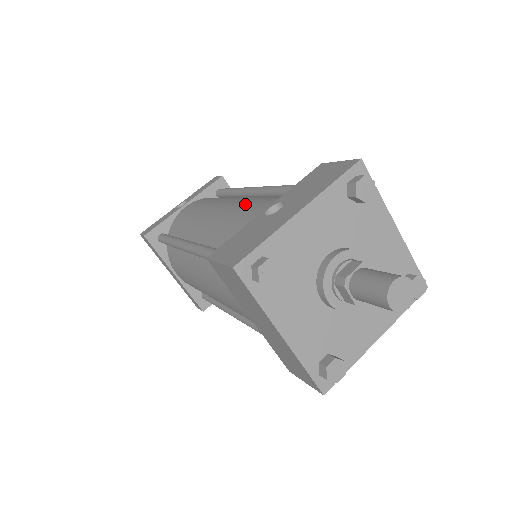
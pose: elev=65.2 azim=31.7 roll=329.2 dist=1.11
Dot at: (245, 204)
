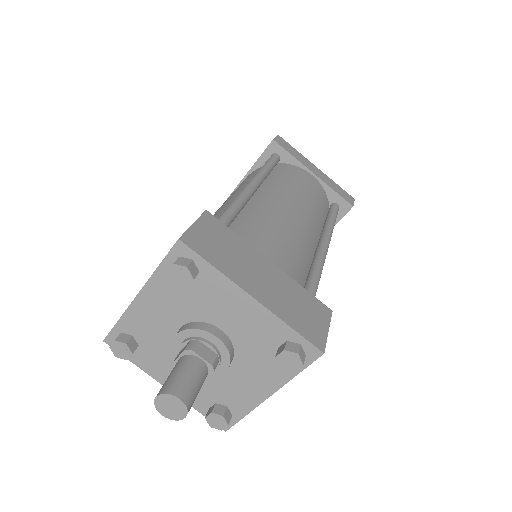
Dot at: occluded
